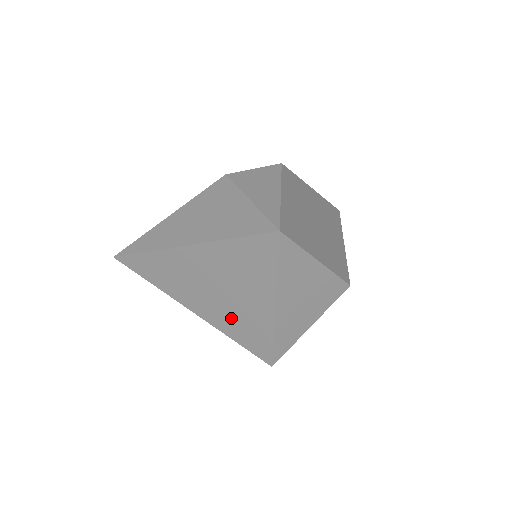
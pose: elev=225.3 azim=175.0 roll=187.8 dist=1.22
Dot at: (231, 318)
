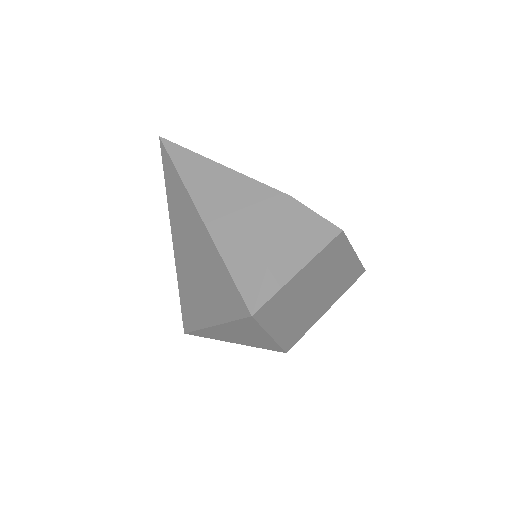
Dot at: (188, 284)
